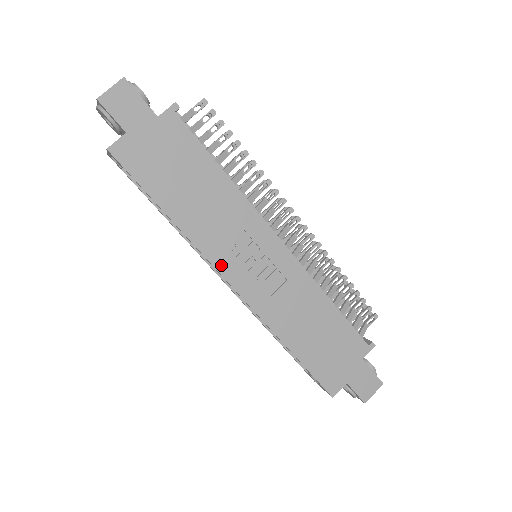
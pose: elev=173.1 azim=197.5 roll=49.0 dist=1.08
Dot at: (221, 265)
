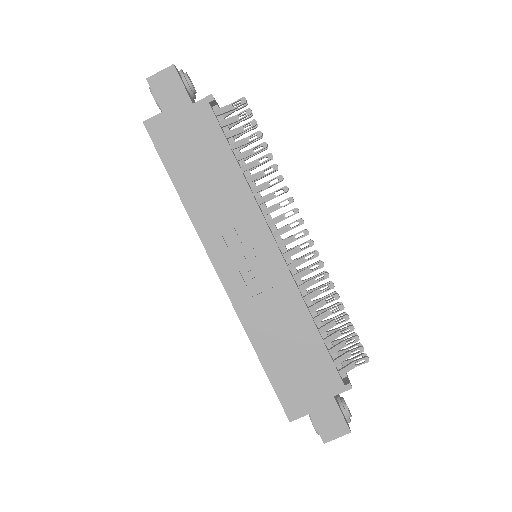
Dot at: (213, 251)
